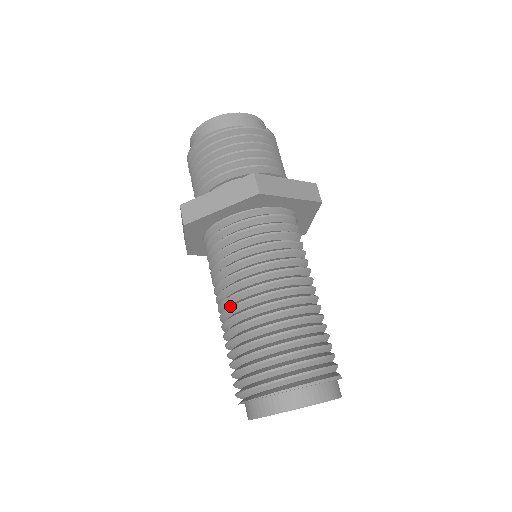
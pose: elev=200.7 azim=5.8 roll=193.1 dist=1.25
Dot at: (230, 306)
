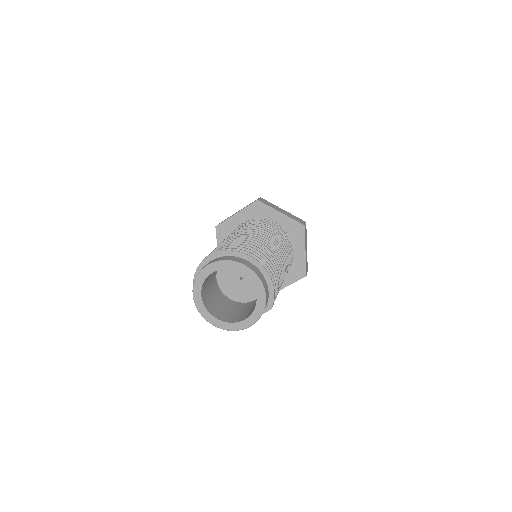
Dot at: (249, 233)
